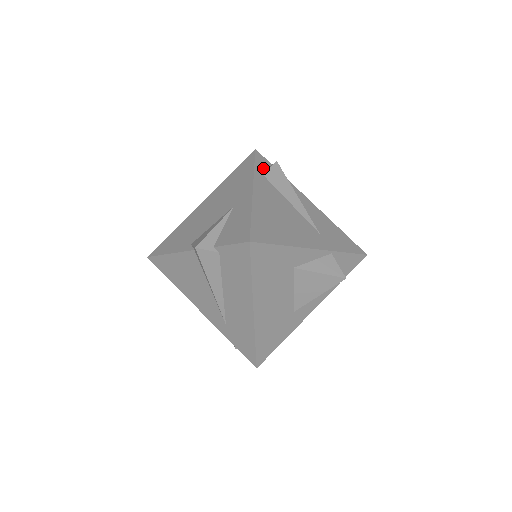
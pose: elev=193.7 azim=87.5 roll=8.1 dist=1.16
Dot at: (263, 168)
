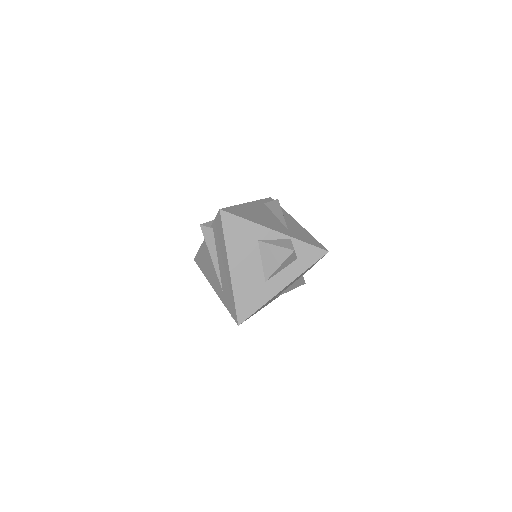
Dot at: occluded
